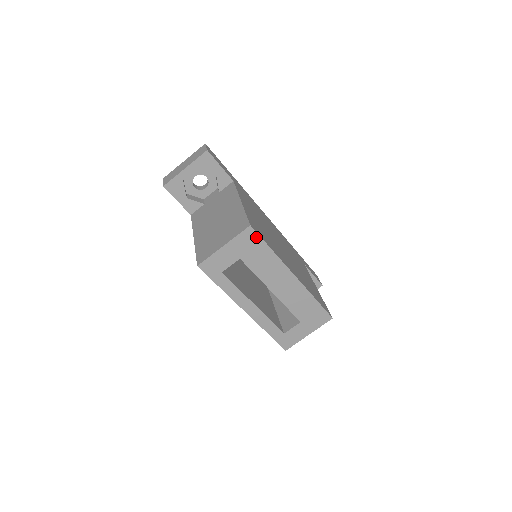
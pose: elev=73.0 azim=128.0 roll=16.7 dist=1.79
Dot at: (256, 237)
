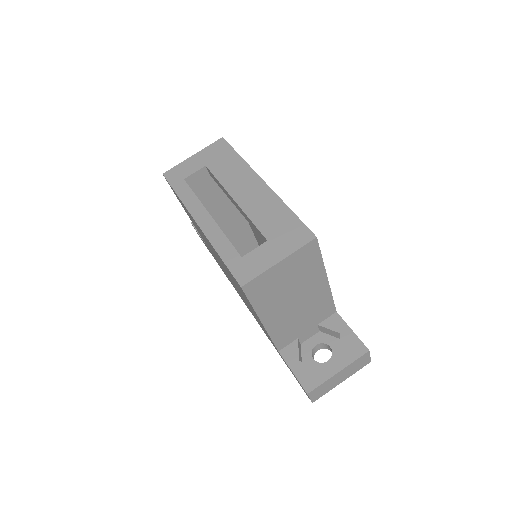
Dot at: (226, 146)
